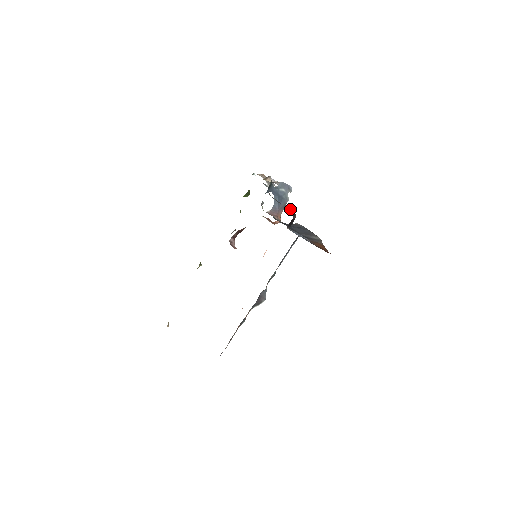
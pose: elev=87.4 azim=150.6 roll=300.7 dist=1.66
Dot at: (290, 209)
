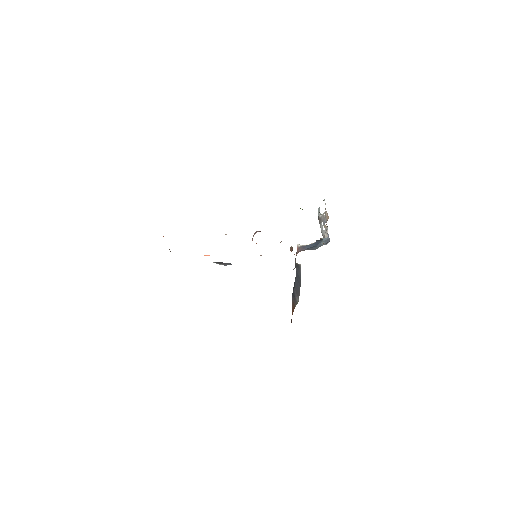
Dot at: occluded
